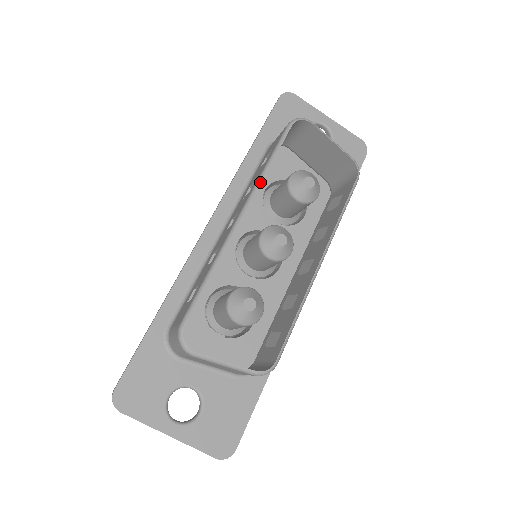
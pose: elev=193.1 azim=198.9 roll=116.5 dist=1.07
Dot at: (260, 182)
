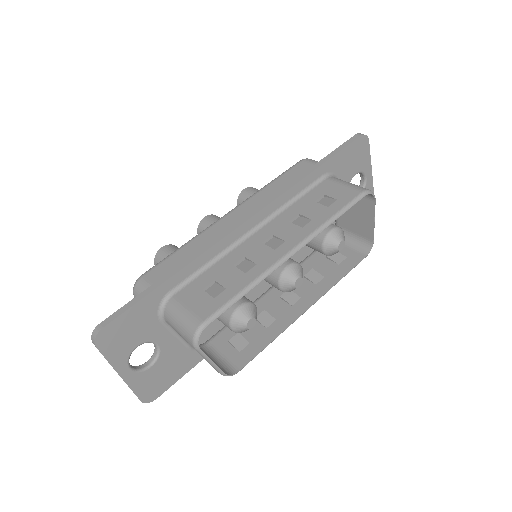
Dot at: (319, 233)
